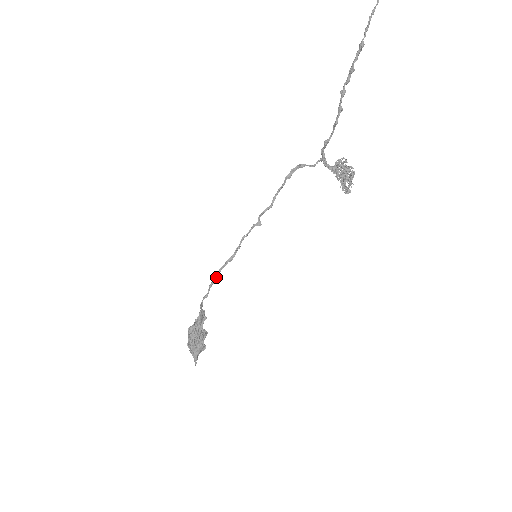
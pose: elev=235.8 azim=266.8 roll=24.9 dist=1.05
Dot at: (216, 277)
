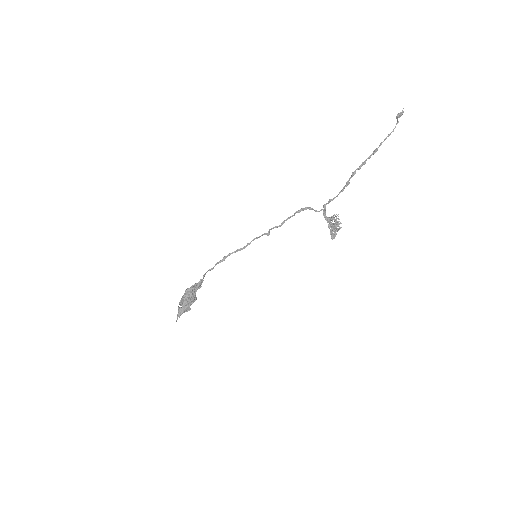
Dot at: (225, 258)
